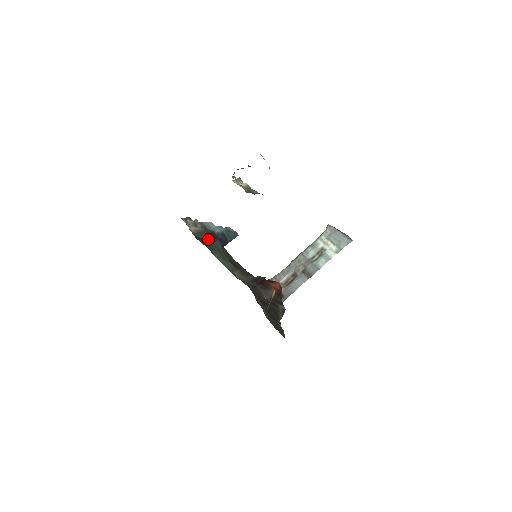
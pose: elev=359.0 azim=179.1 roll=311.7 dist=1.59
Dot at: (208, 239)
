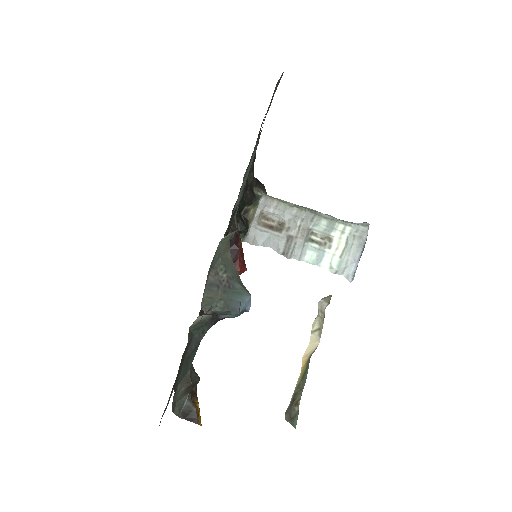
Dot at: (201, 337)
